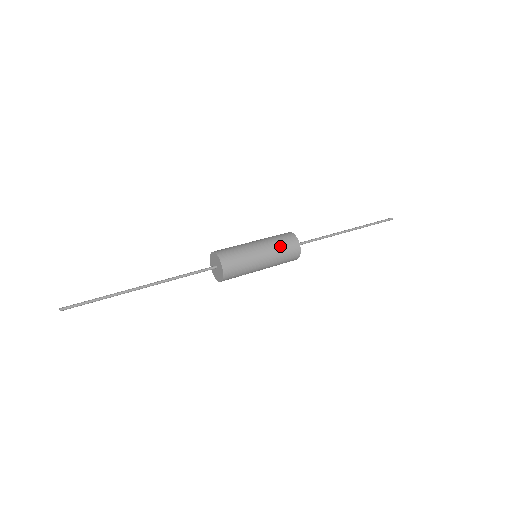
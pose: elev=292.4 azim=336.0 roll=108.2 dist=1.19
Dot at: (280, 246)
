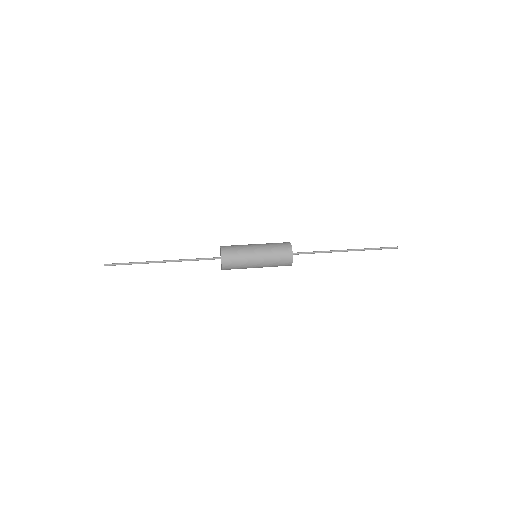
Dot at: (275, 260)
